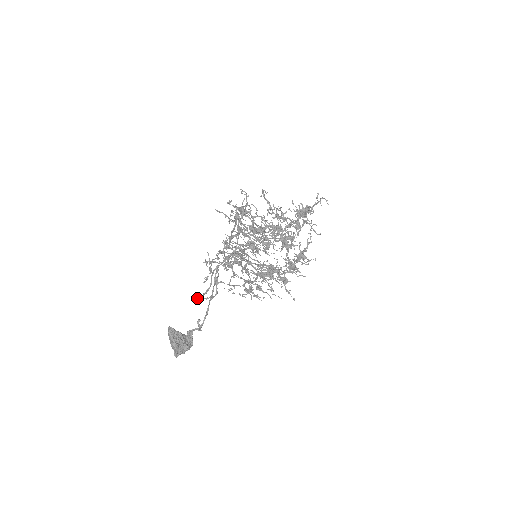
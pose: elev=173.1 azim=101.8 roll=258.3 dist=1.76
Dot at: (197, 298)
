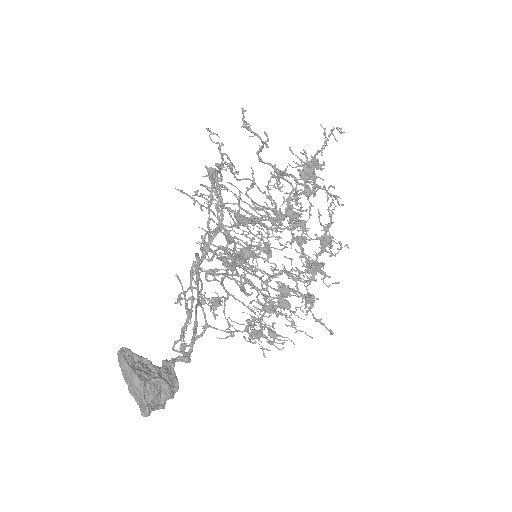
Dot at: occluded
